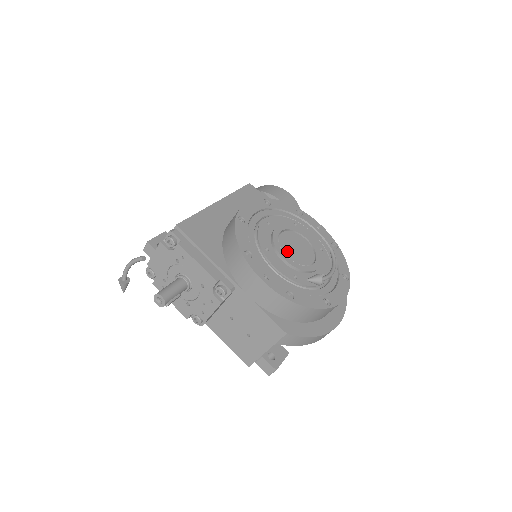
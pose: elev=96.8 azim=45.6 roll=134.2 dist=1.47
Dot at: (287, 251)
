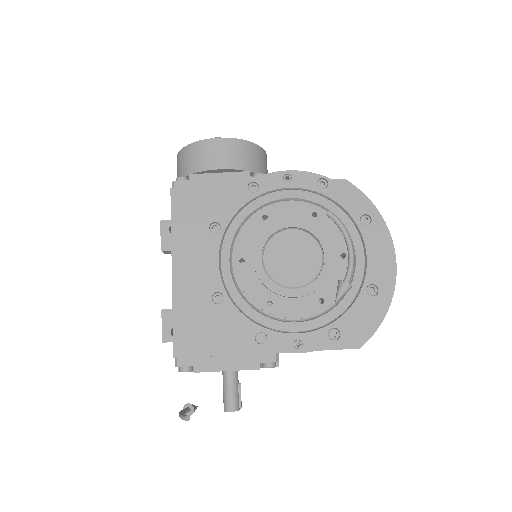
Dot at: (288, 279)
